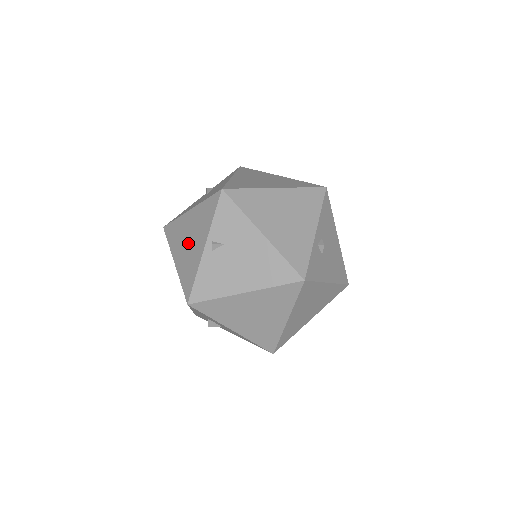
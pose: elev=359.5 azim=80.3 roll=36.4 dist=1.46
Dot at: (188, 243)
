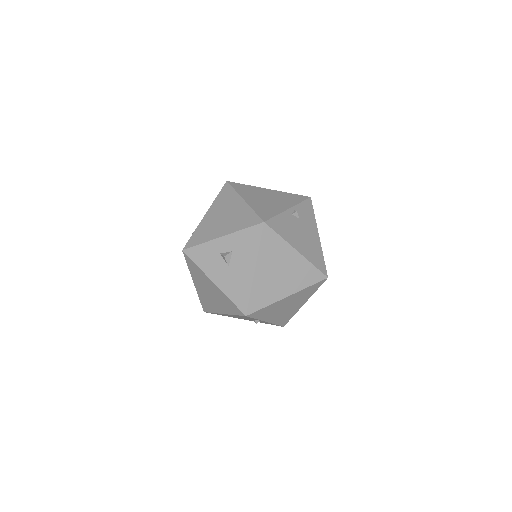
Dot at: (266, 199)
